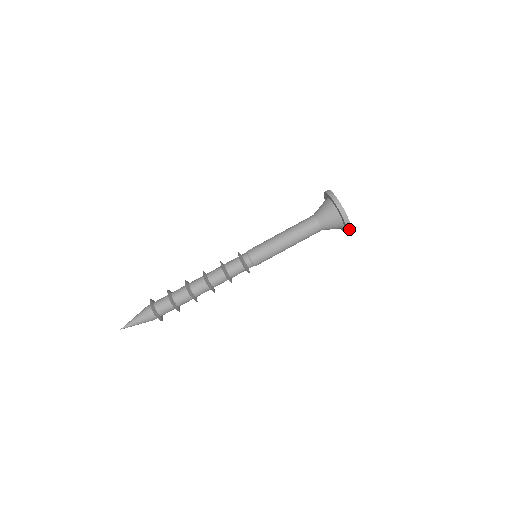
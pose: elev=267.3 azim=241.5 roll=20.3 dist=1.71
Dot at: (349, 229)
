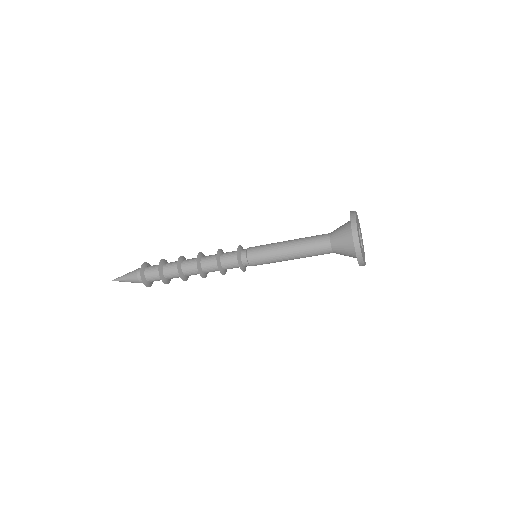
Dot at: occluded
